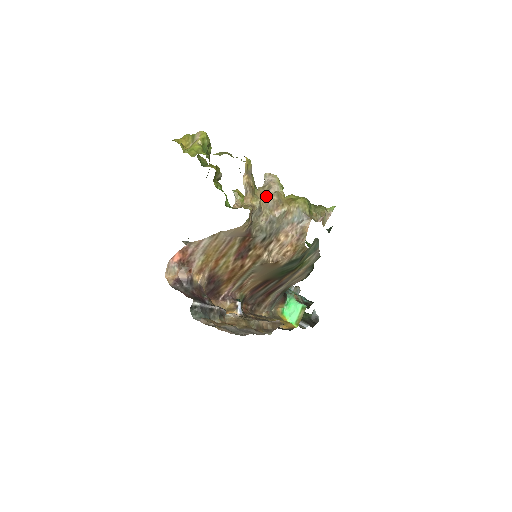
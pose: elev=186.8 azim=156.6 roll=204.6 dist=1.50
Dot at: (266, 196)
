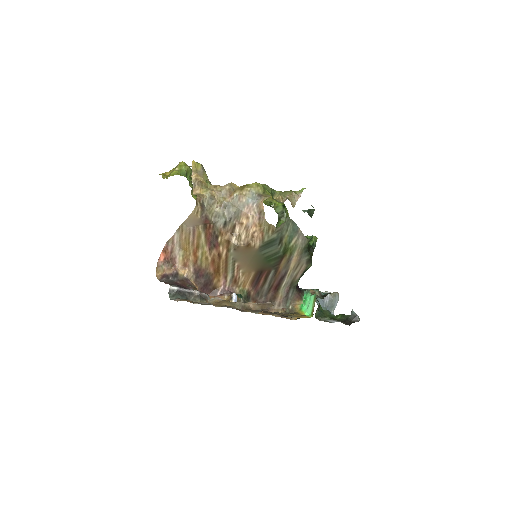
Dot at: (219, 188)
